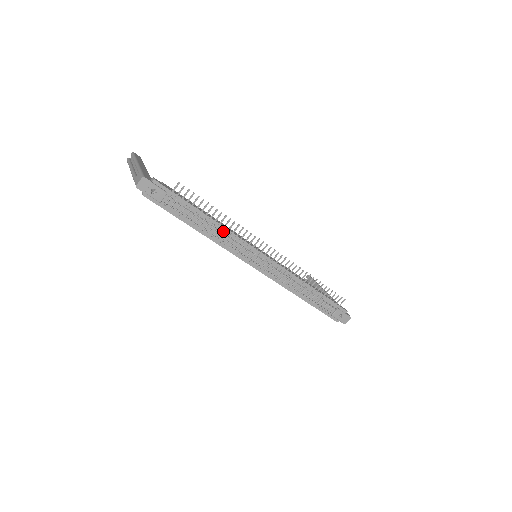
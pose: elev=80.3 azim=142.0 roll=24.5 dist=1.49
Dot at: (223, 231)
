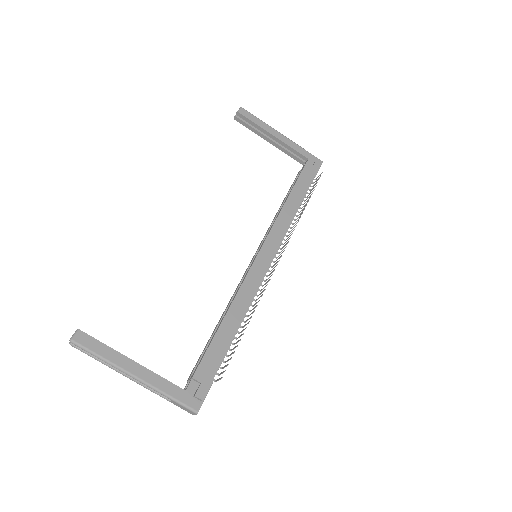
Dot at: (246, 311)
